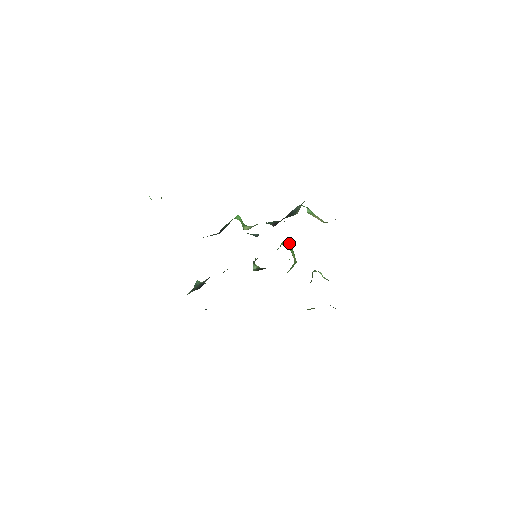
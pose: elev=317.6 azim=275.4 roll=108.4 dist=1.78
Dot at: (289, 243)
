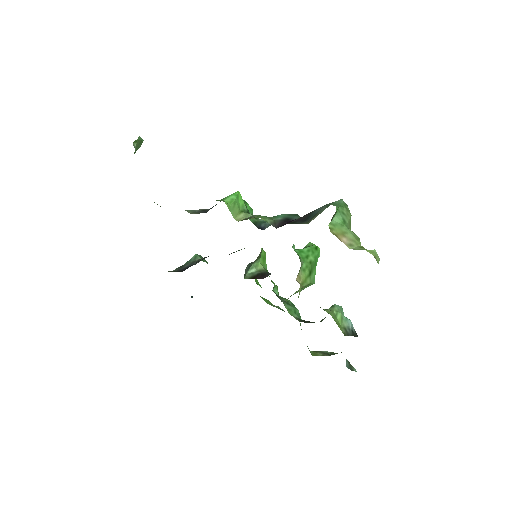
Dot at: (317, 248)
